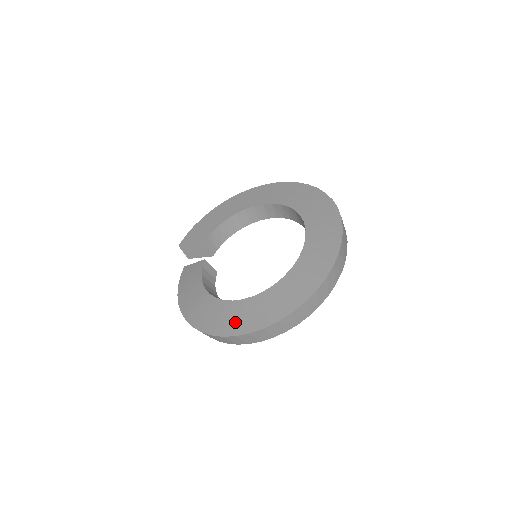
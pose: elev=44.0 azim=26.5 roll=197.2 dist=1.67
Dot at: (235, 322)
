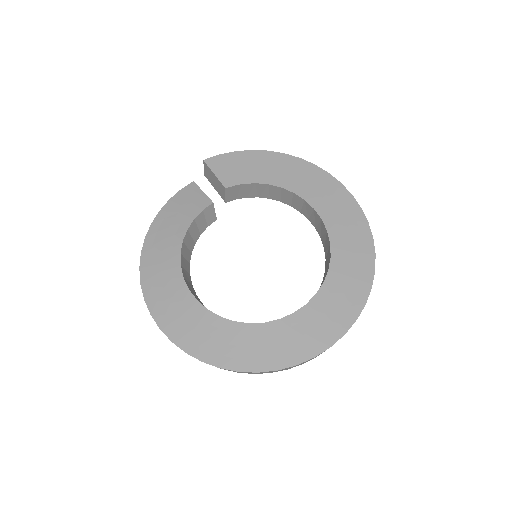
Dot at: (172, 315)
